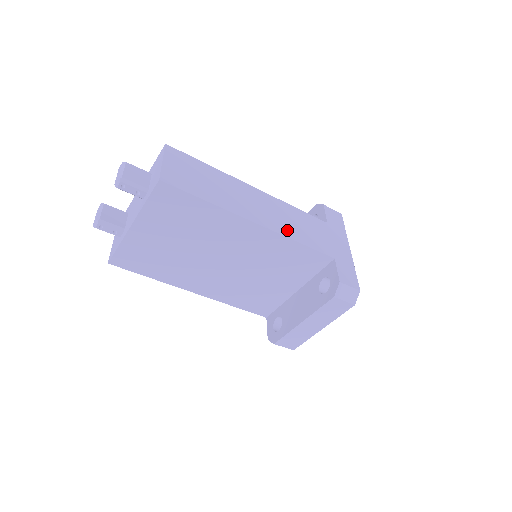
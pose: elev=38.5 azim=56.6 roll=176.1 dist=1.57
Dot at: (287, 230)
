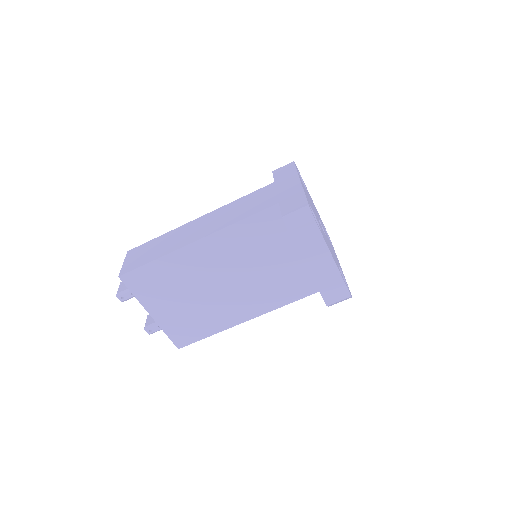
Dot at: (226, 222)
